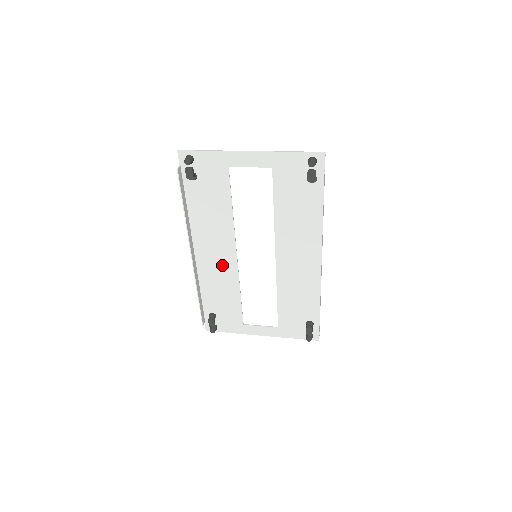
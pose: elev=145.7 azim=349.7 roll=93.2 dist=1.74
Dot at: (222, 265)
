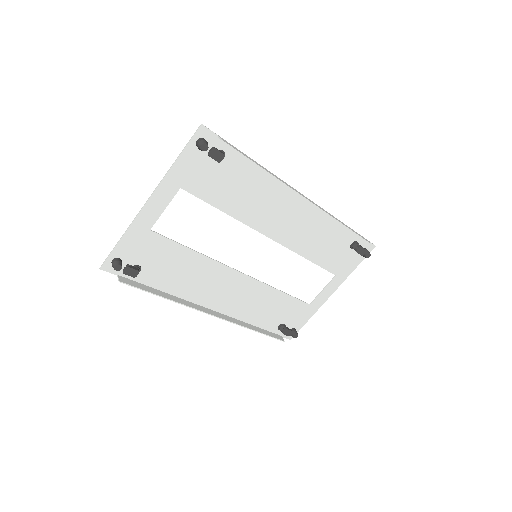
Dot at: (242, 292)
